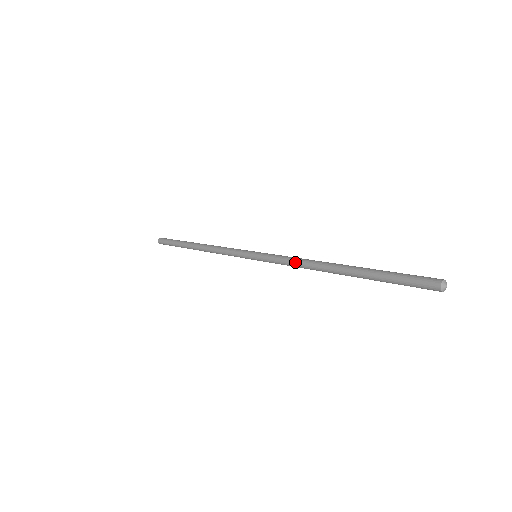
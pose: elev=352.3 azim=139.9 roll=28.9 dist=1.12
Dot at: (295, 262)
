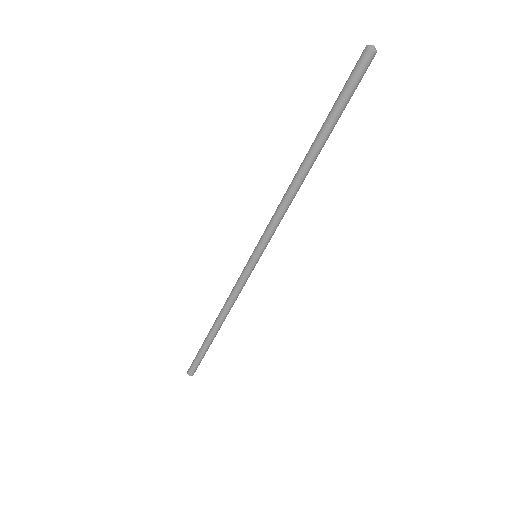
Dot at: (279, 206)
